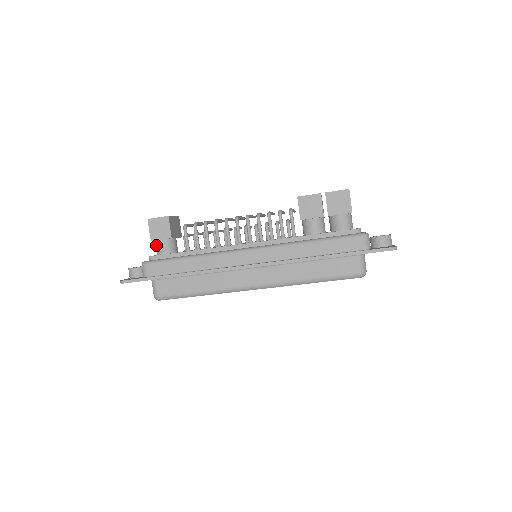
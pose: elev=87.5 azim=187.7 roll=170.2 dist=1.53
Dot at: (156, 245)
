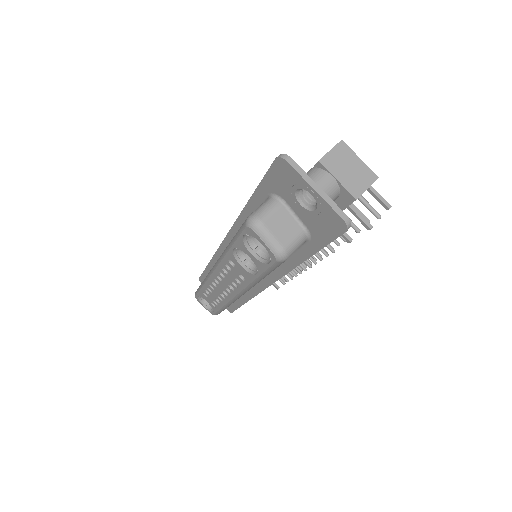
Dot at: occluded
